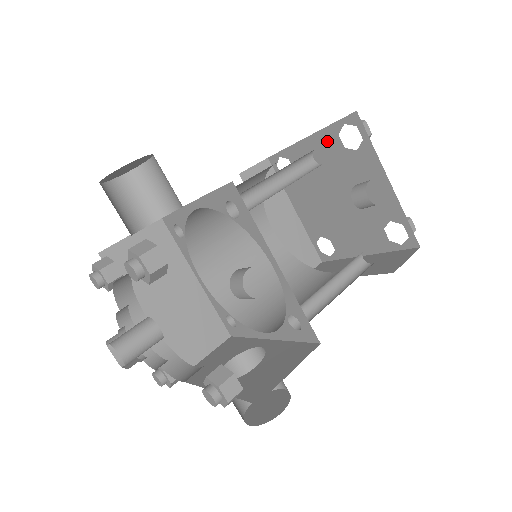
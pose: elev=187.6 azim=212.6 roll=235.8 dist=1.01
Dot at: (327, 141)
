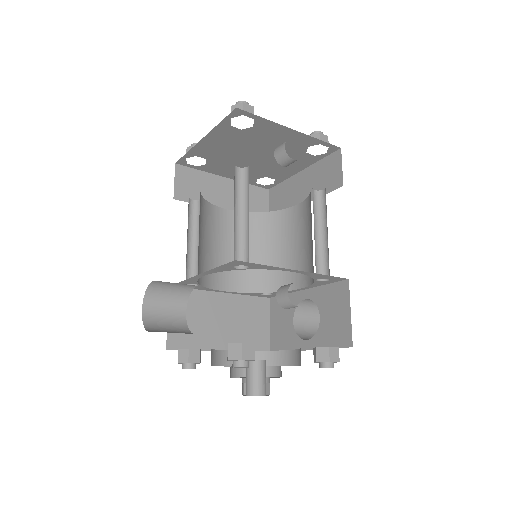
Dot at: (223, 133)
